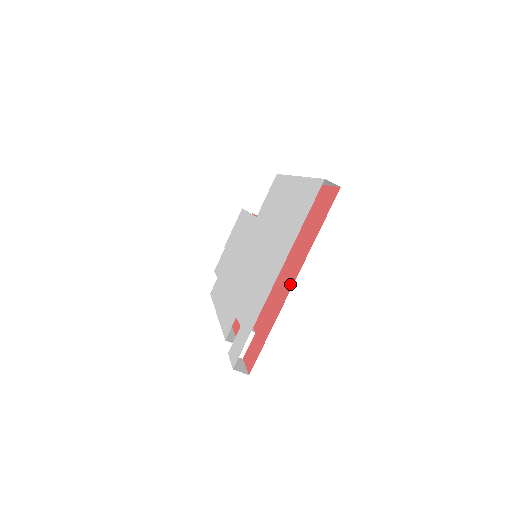
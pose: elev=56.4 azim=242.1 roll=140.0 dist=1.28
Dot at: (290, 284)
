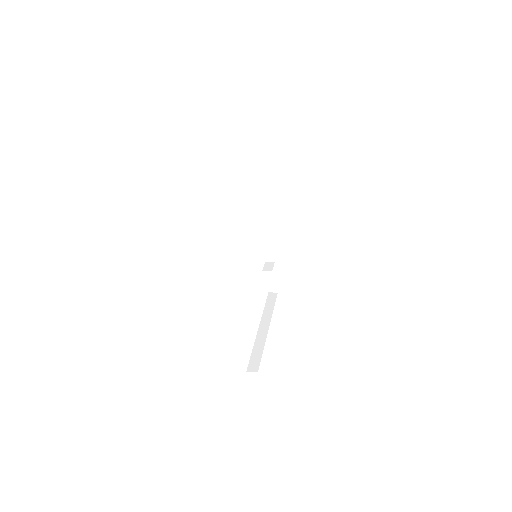
Dot at: occluded
